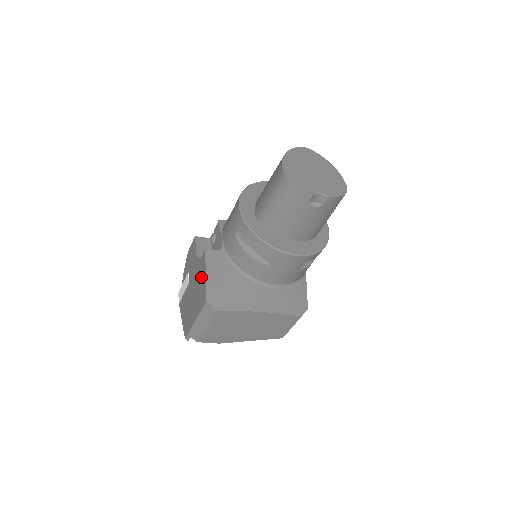
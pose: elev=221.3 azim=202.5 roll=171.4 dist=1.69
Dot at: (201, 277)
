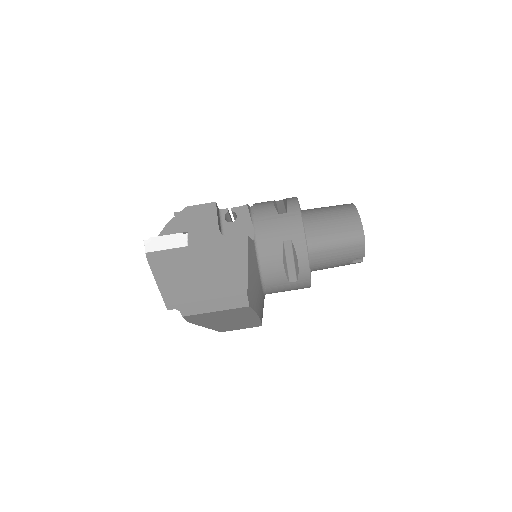
Dot at: (234, 260)
